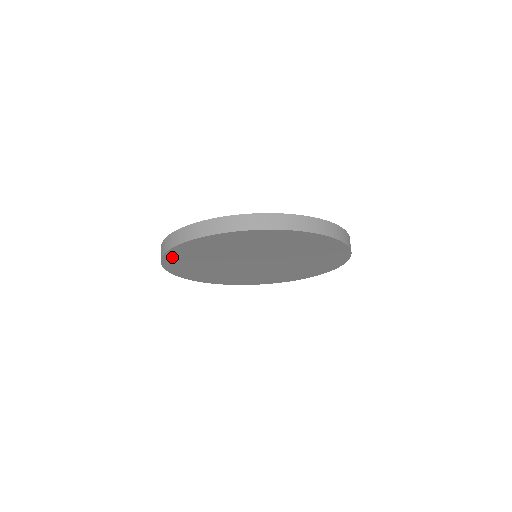
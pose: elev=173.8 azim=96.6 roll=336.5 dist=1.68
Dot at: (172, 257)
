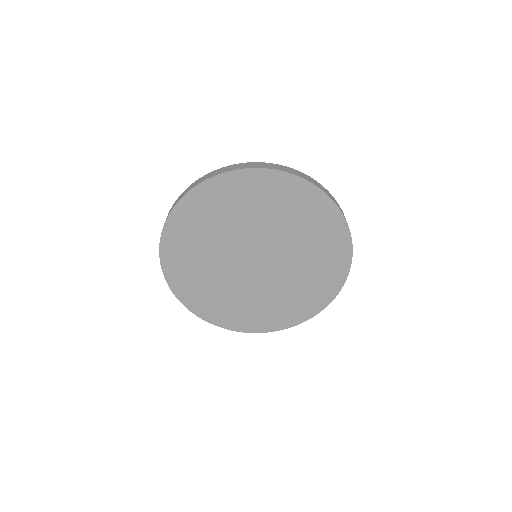
Dot at: (170, 240)
